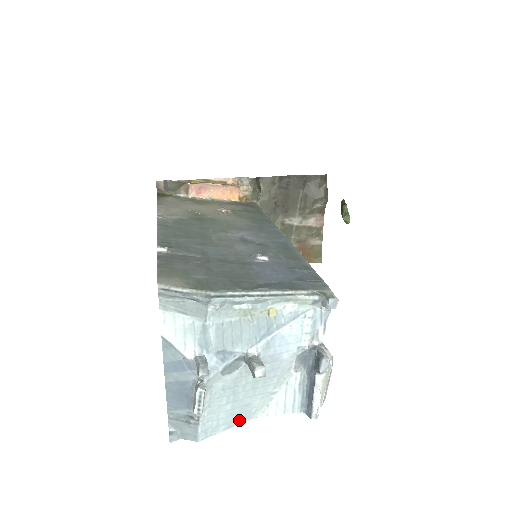
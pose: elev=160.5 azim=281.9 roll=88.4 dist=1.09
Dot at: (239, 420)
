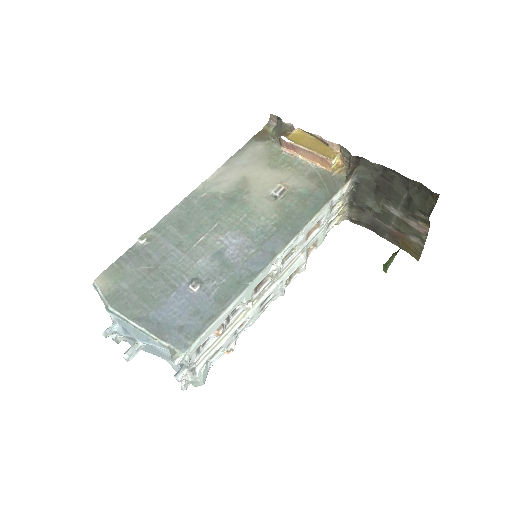
Dot at: (153, 354)
